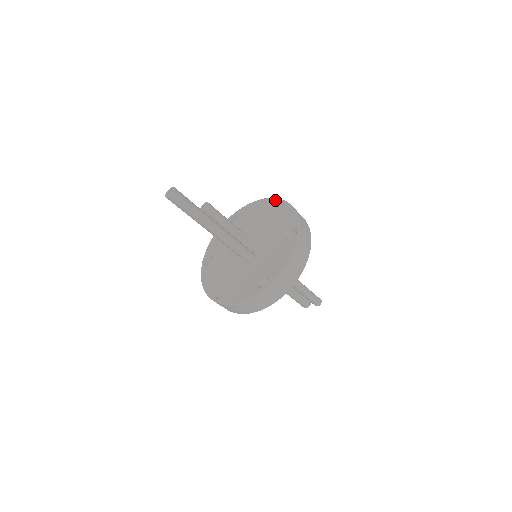
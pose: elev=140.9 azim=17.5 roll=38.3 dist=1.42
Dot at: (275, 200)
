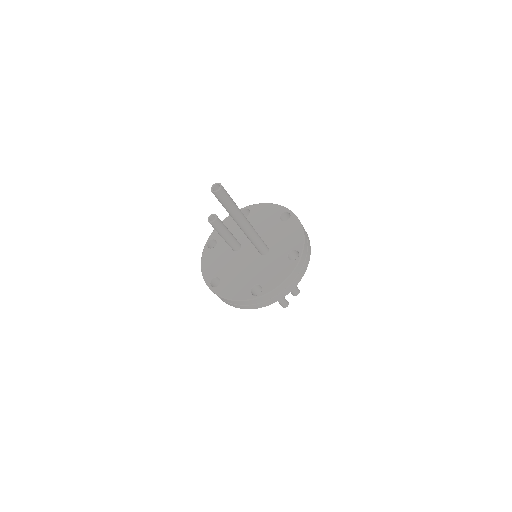
Dot at: (244, 209)
